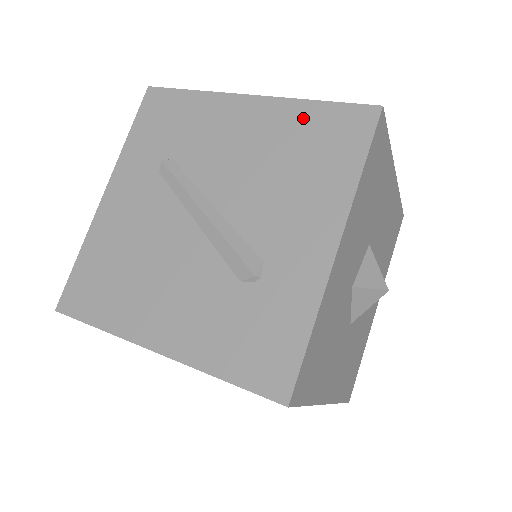
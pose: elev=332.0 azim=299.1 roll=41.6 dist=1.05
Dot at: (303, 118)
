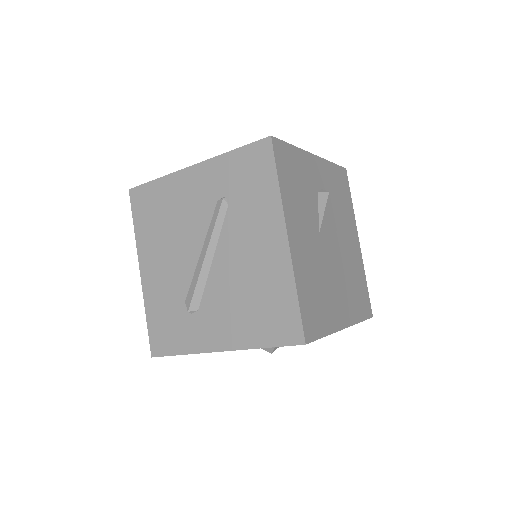
Dot at: (282, 291)
